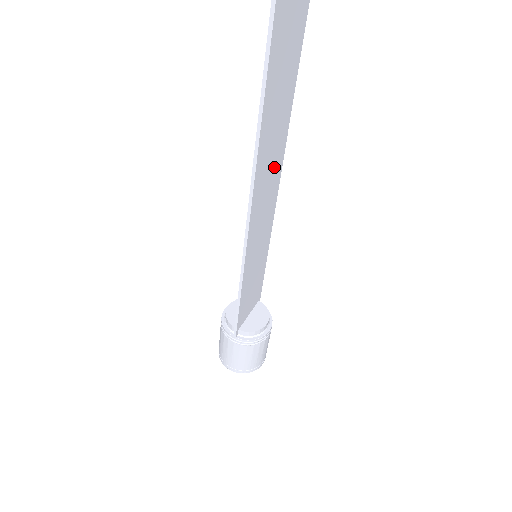
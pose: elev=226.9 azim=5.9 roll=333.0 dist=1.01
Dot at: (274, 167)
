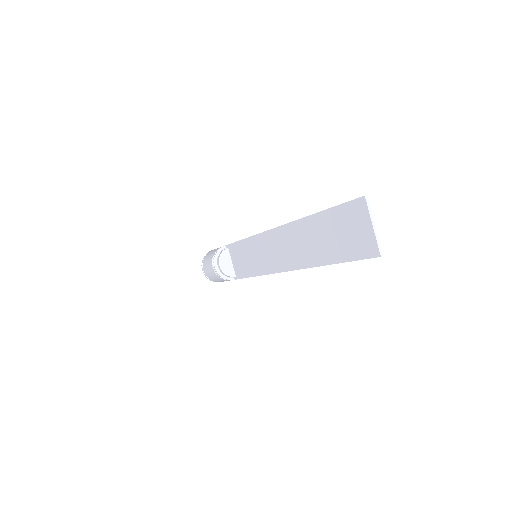
Dot at: (287, 240)
